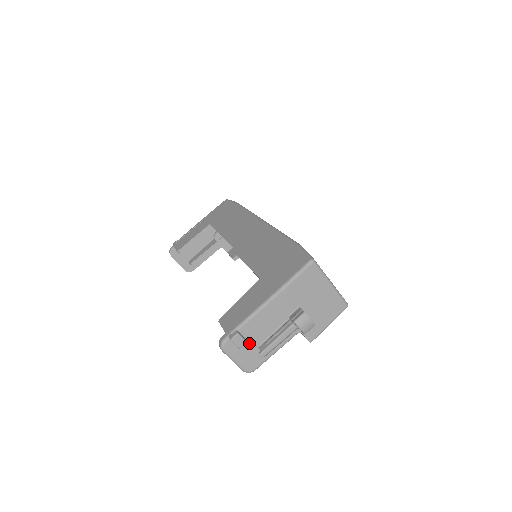
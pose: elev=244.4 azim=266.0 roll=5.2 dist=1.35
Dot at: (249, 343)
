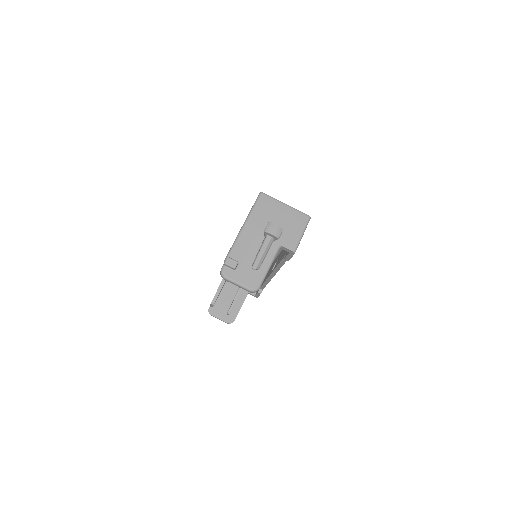
Dot at: (243, 265)
